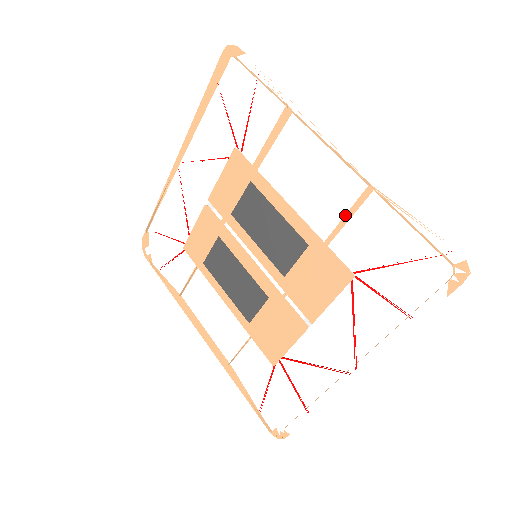
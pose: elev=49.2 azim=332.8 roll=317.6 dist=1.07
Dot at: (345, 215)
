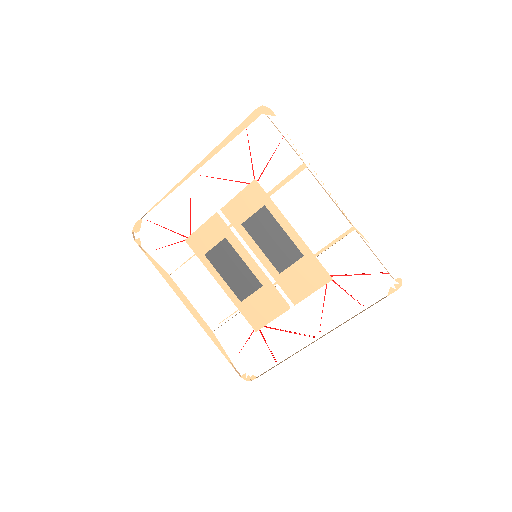
Dot at: (333, 241)
